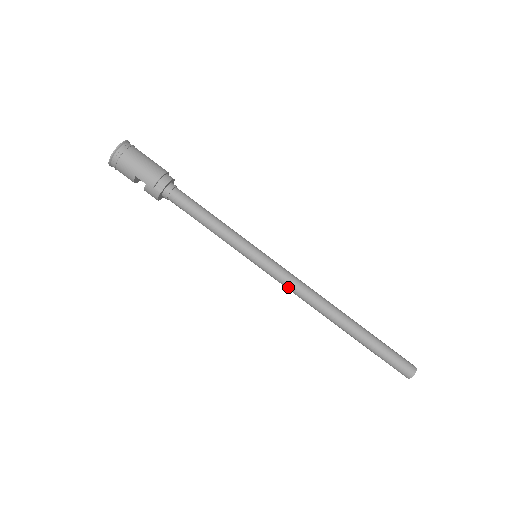
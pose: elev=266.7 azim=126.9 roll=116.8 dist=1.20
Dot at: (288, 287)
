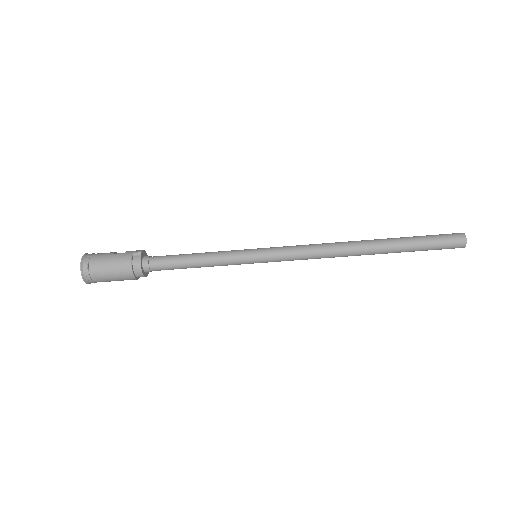
Dot at: occluded
